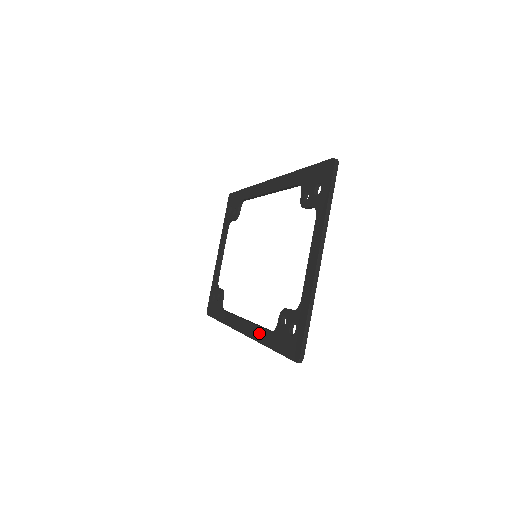
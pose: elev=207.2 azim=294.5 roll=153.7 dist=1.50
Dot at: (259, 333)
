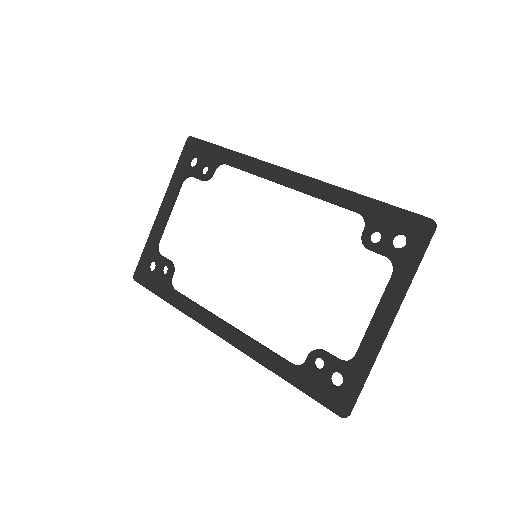
Dot at: (266, 356)
